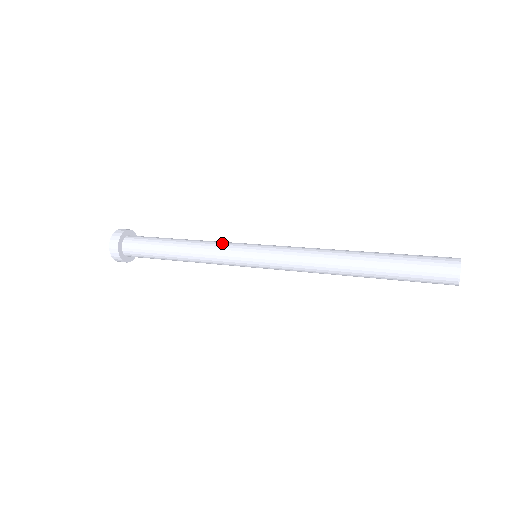
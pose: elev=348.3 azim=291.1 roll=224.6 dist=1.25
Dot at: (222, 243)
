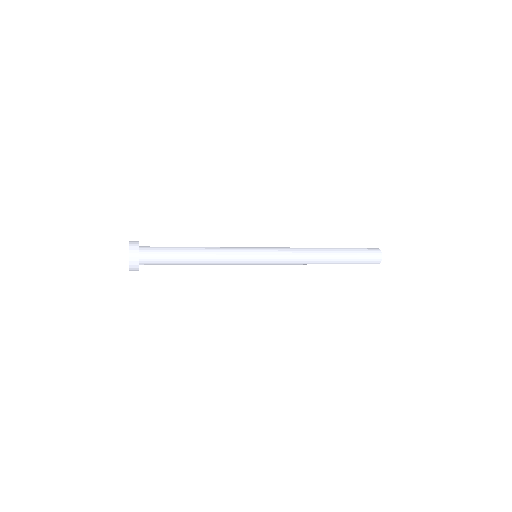
Dot at: (232, 251)
